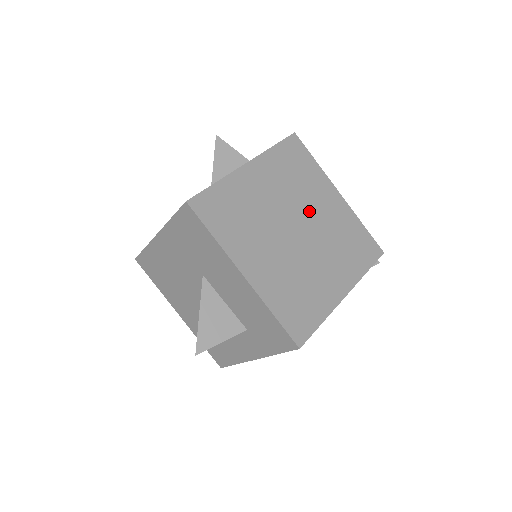
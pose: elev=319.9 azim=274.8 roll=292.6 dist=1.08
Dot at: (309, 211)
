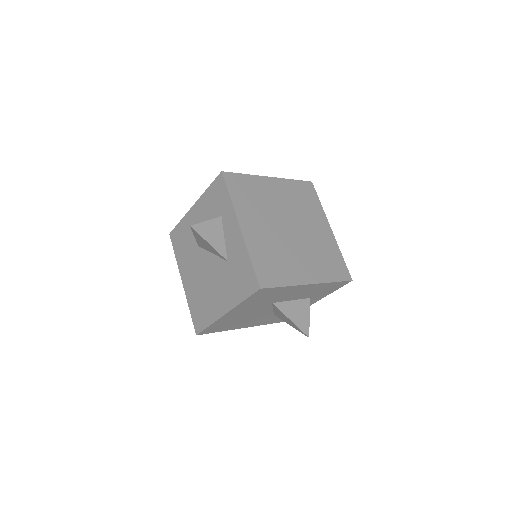
Dot at: (279, 209)
